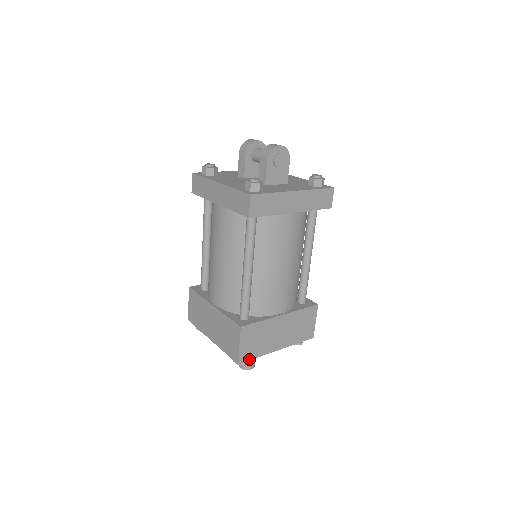
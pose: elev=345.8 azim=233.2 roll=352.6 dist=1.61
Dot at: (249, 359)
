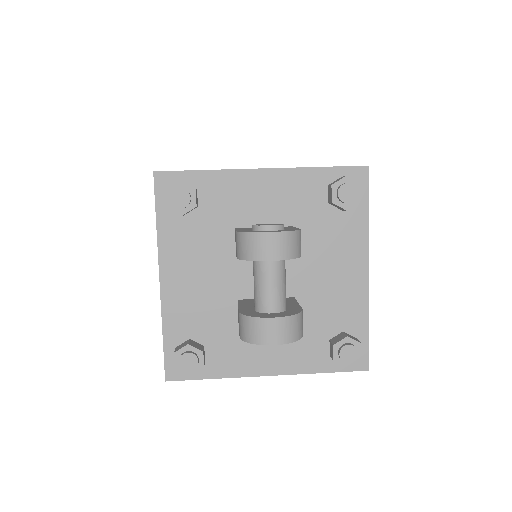
Dot at: occluded
